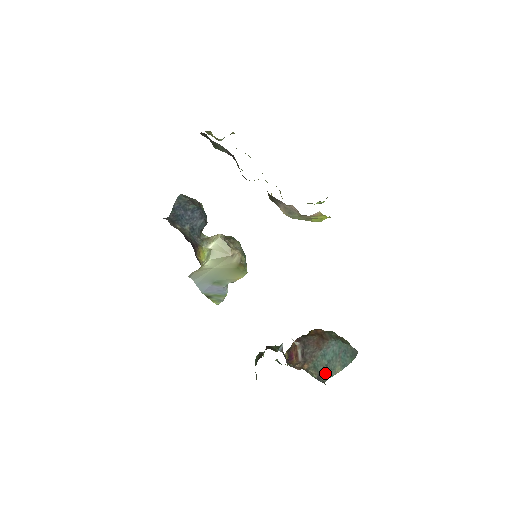
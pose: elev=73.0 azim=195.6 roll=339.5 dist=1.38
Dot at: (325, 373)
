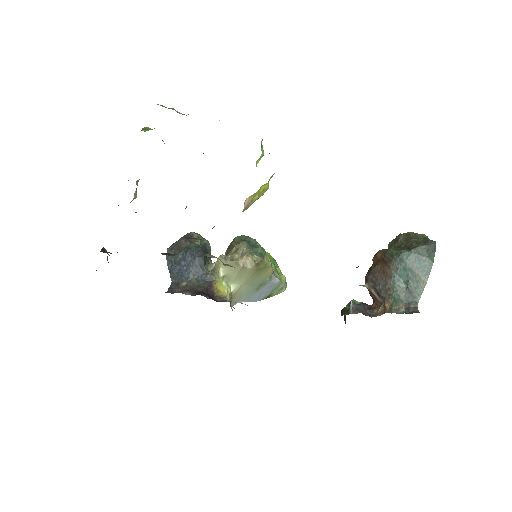
Dot at: (411, 297)
